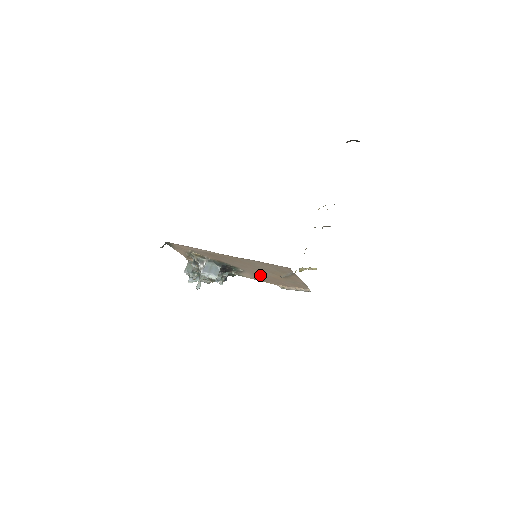
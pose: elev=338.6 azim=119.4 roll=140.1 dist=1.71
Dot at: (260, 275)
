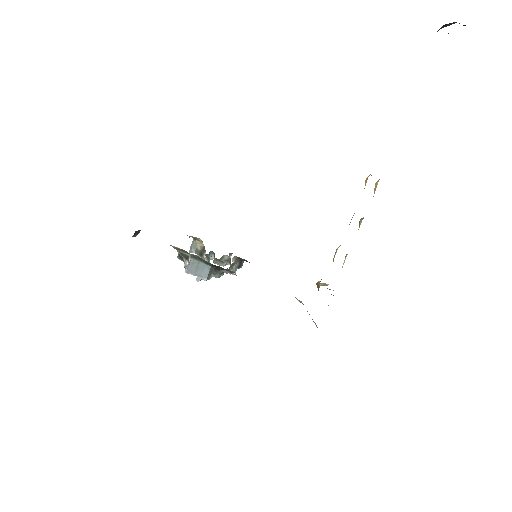
Dot at: occluded
